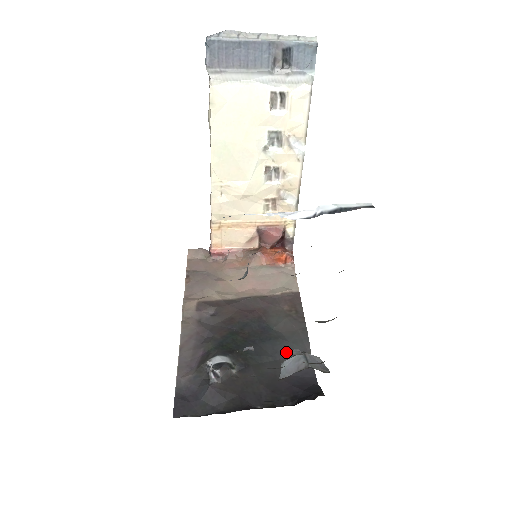
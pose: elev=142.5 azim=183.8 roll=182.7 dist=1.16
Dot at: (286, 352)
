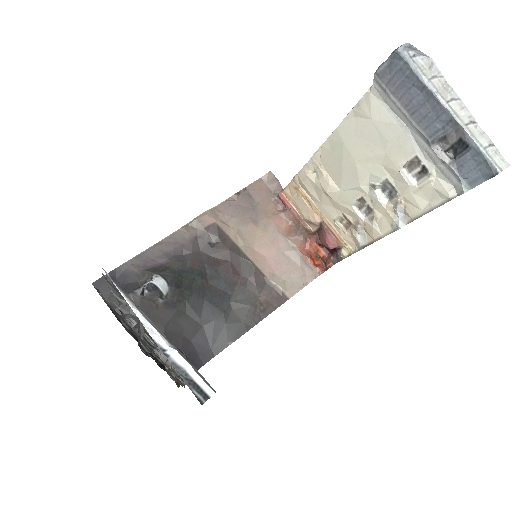
Dot at: (213, 327)
